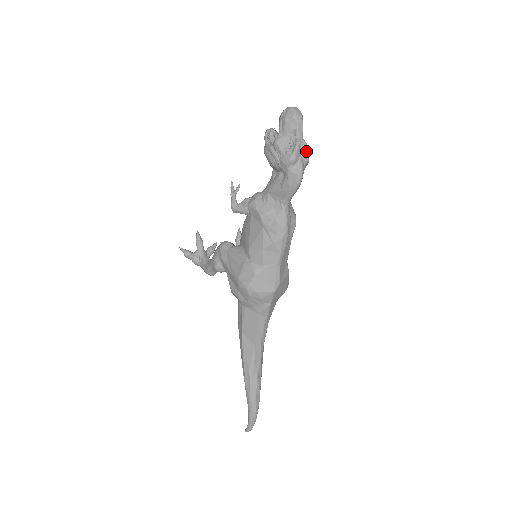
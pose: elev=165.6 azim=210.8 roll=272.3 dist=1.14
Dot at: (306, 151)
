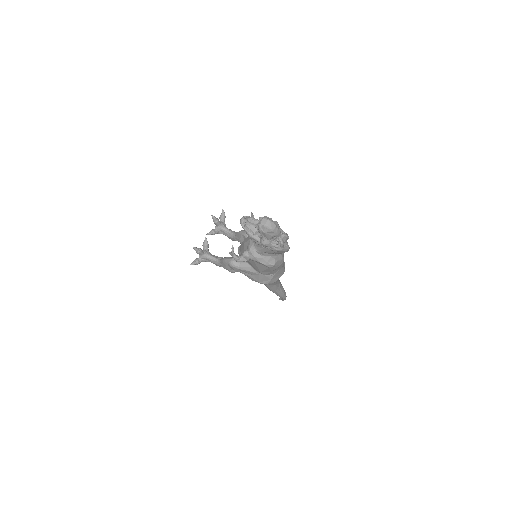
Dot at: (287, 238)
